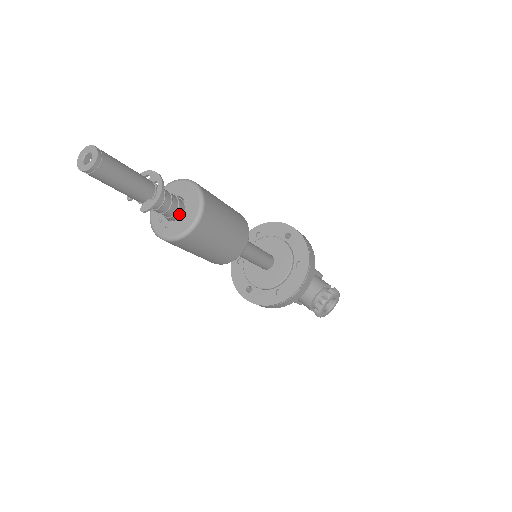
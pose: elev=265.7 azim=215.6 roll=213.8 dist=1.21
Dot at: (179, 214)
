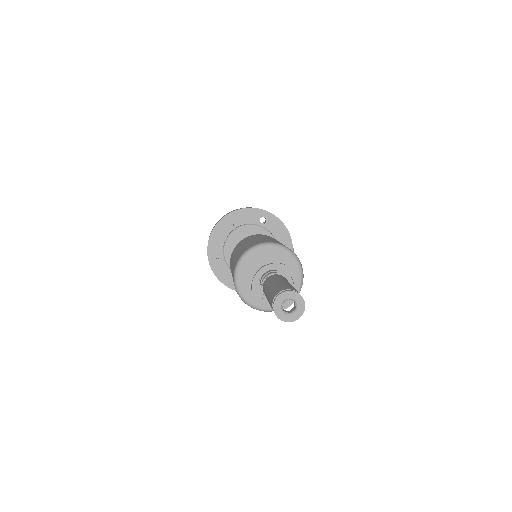
Dot at: occluded
